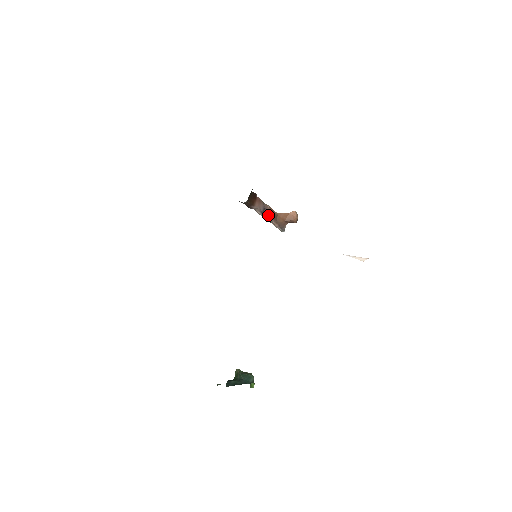
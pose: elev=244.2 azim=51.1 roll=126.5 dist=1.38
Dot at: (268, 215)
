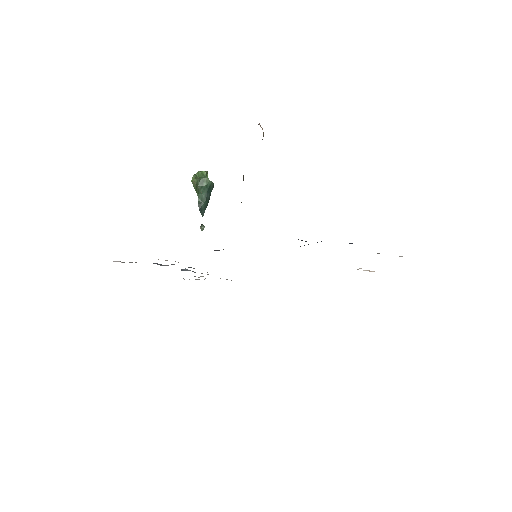
Dot at: occluded
